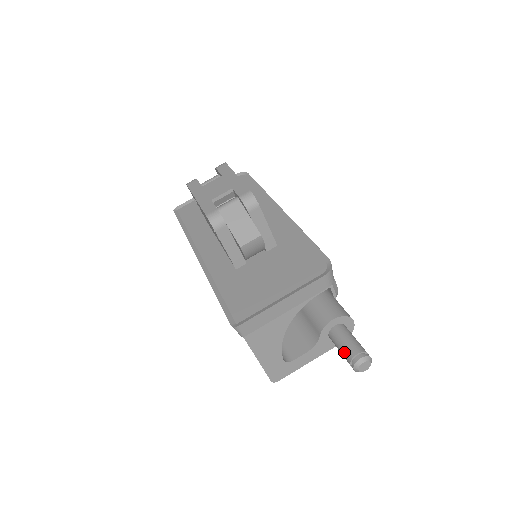
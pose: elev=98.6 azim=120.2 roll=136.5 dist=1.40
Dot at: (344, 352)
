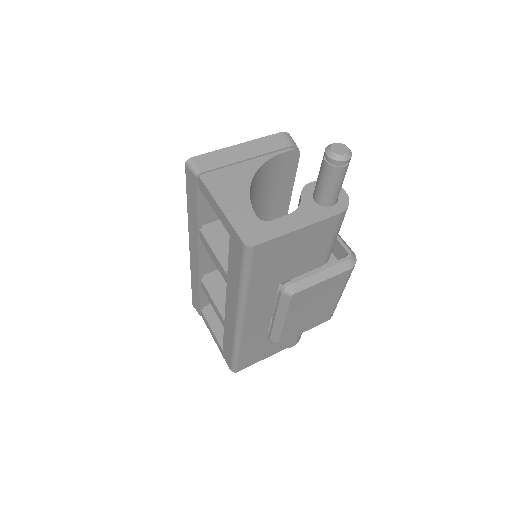
Dot at: (320, 168)
